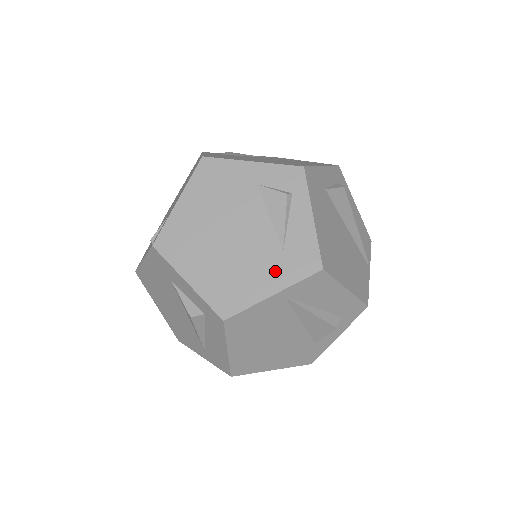
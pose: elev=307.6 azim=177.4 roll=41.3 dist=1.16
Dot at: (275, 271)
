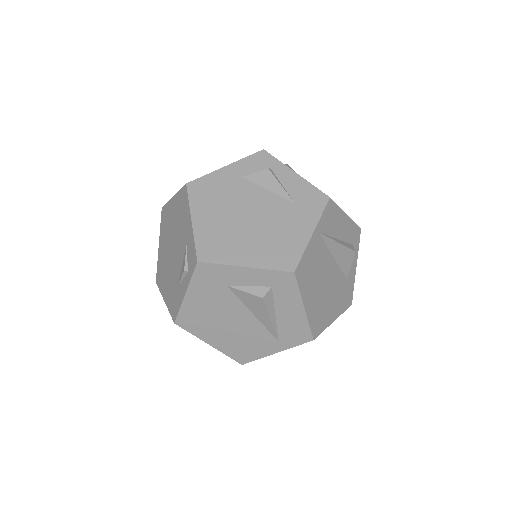
Dot at: (301, 218)
